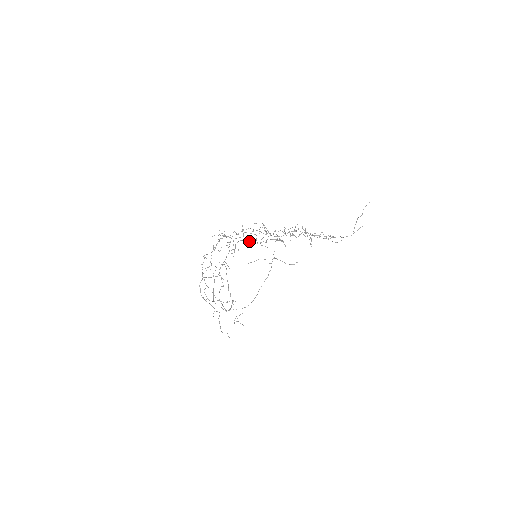
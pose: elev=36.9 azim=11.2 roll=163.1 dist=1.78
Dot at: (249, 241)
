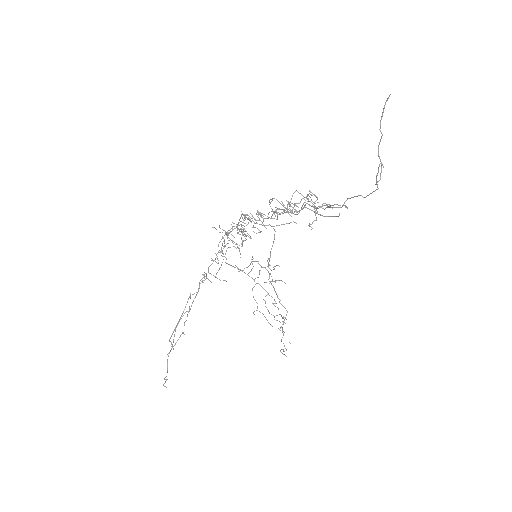
Dot at: (234, 237)
